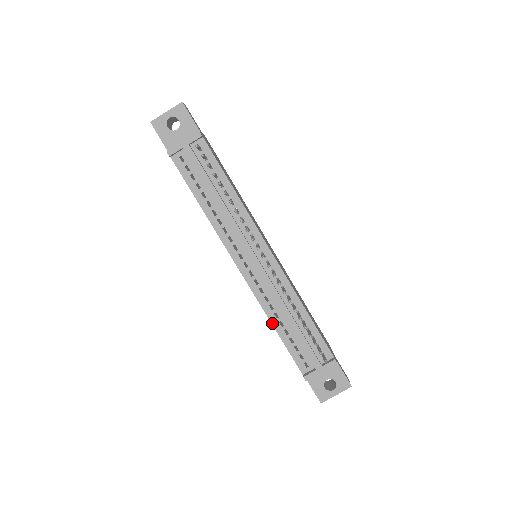
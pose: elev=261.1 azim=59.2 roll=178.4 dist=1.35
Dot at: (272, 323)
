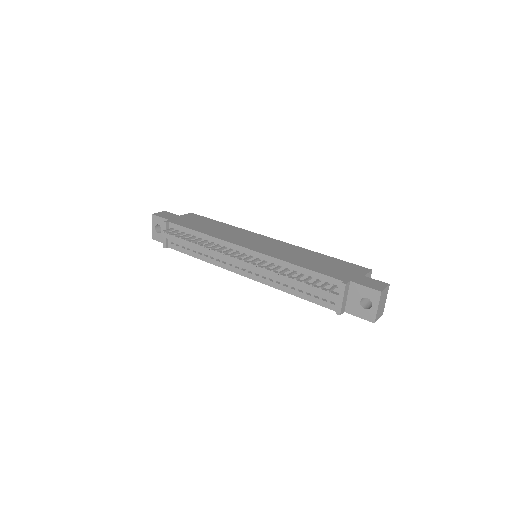
Dot at: (288, 293)
